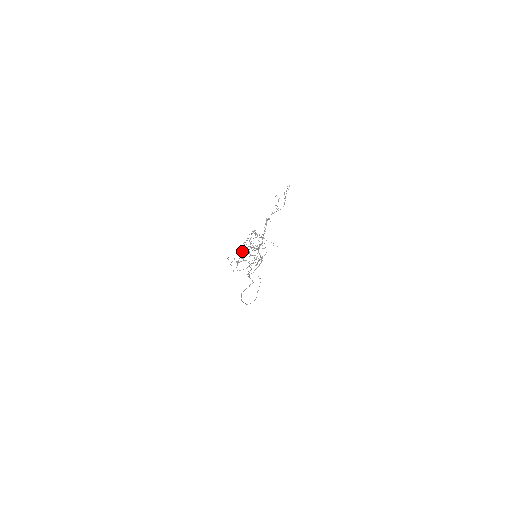
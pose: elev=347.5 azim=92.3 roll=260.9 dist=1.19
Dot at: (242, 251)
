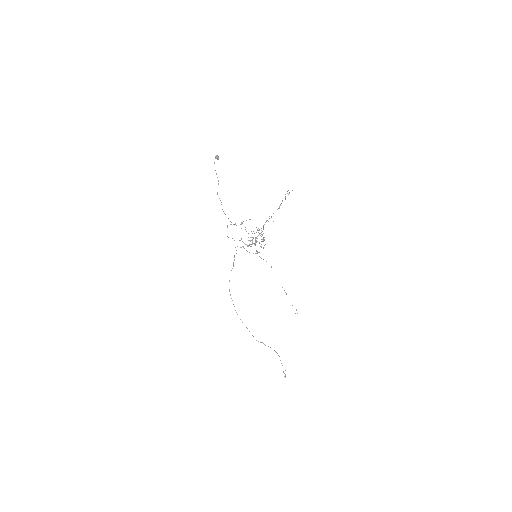
Dot at: (216, 158)
